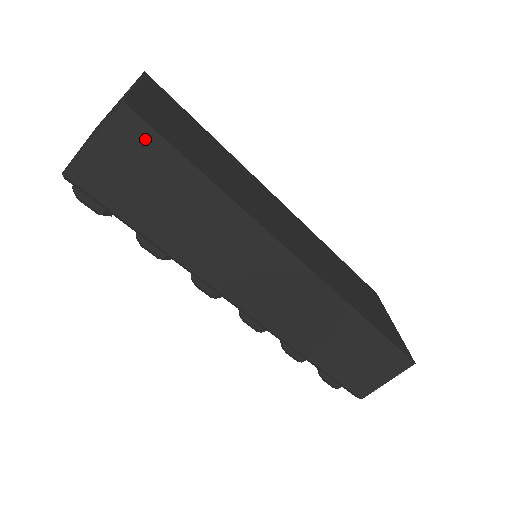
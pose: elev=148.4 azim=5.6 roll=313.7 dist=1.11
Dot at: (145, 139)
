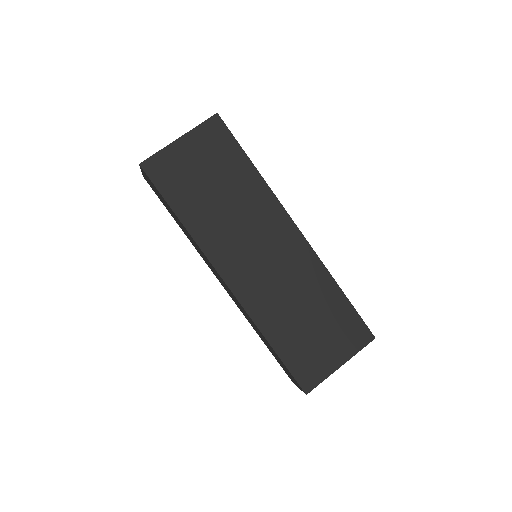
Dot at: (152, 183)
